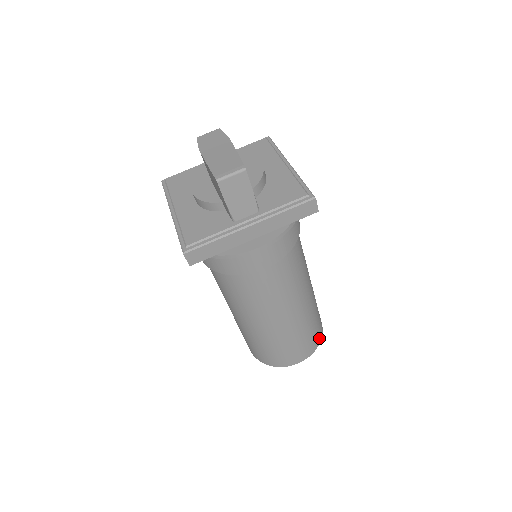
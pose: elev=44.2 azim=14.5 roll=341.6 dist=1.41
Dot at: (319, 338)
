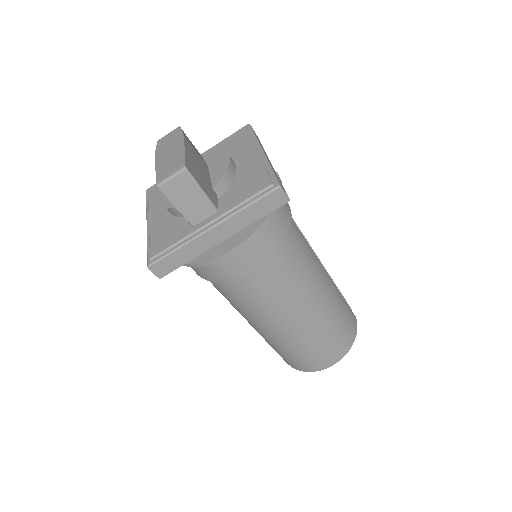
Dot at: (351, 337)
